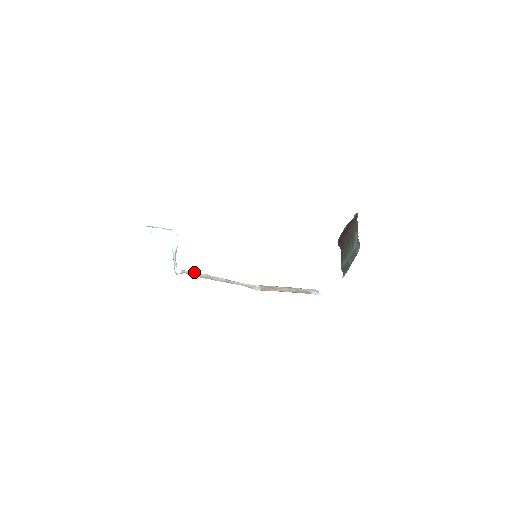
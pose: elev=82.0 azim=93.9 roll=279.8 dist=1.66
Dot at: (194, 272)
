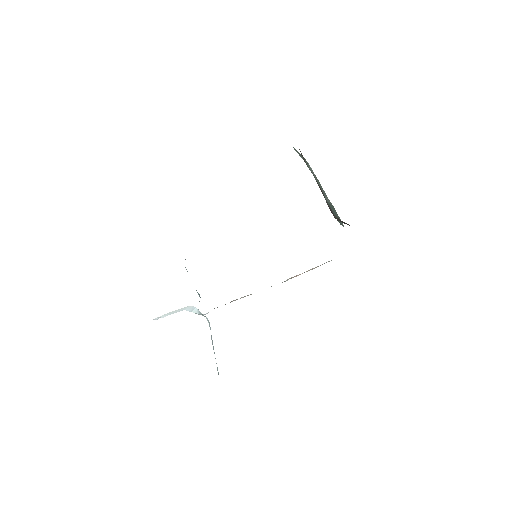
Dot at: occluded
